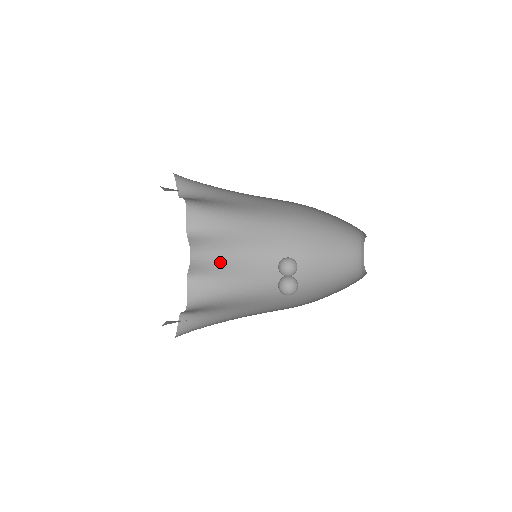
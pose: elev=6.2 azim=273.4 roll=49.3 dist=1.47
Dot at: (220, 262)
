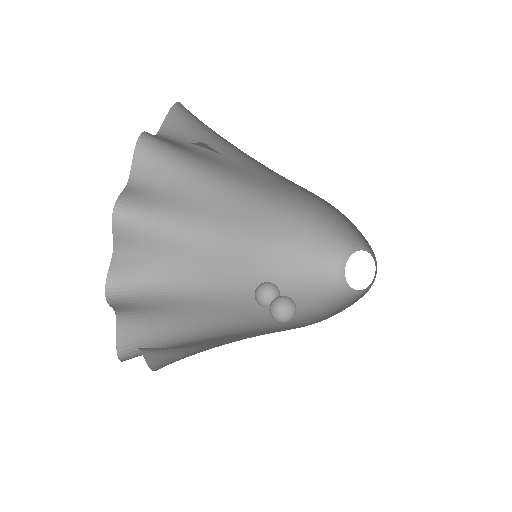
Dot at: (161, 298)
